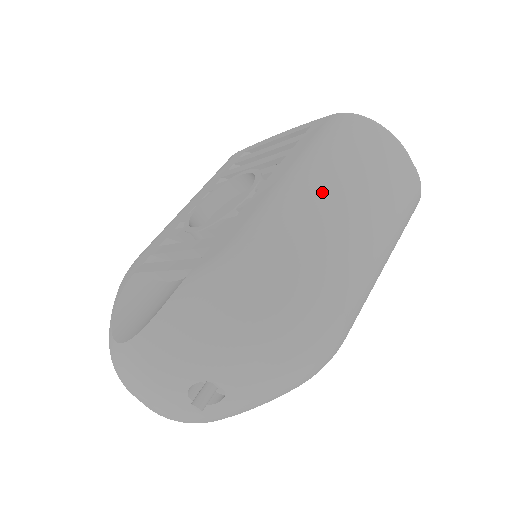
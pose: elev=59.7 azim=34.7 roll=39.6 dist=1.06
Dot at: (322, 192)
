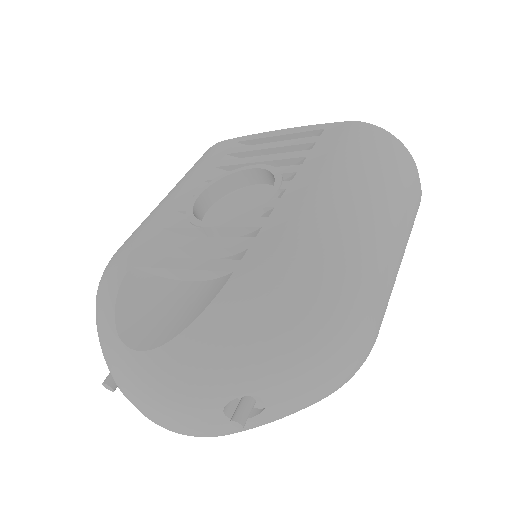
Dot at: (363, 202)
